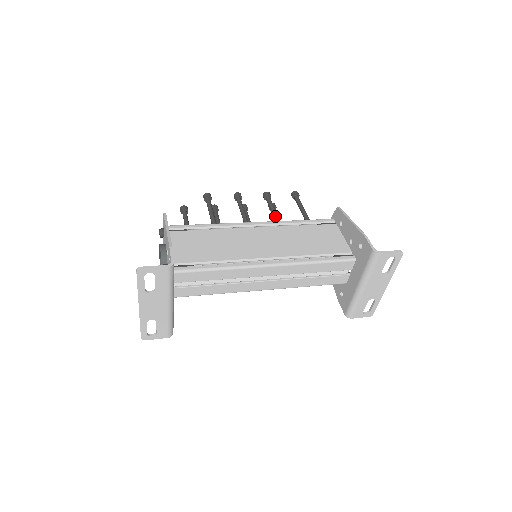
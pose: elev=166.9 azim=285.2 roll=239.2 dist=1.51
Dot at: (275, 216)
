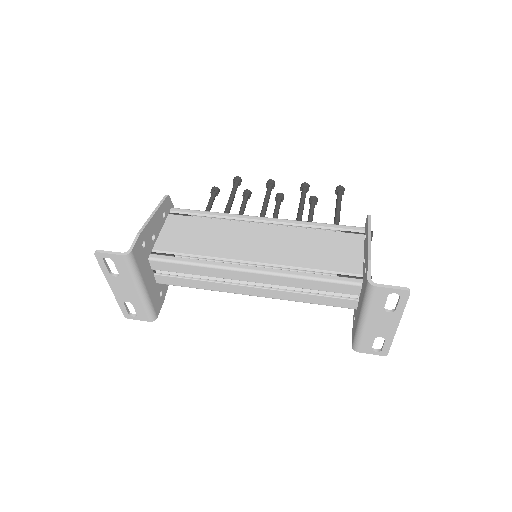
Dot at: (298, 213)
